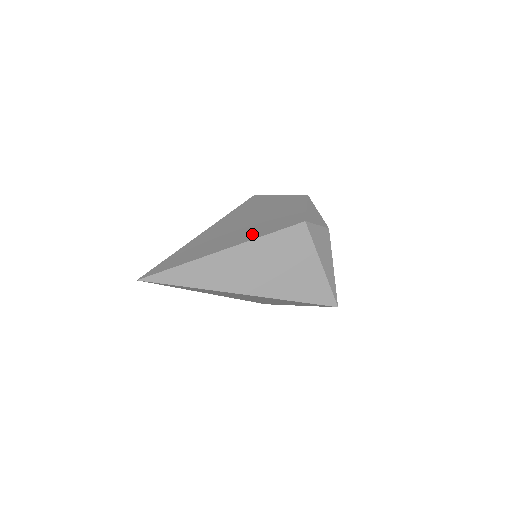
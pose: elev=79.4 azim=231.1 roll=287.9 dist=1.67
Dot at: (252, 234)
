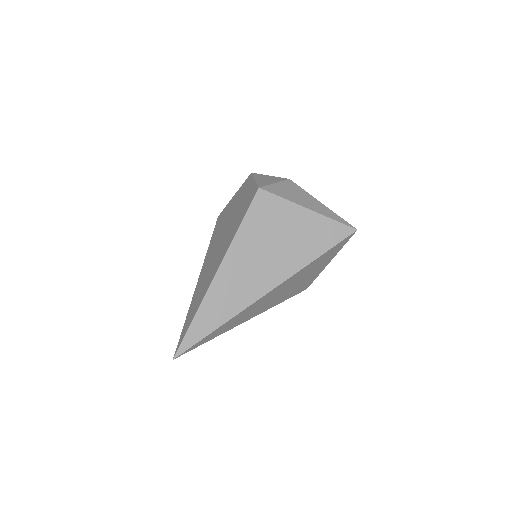
Dot at: (230, 239)
